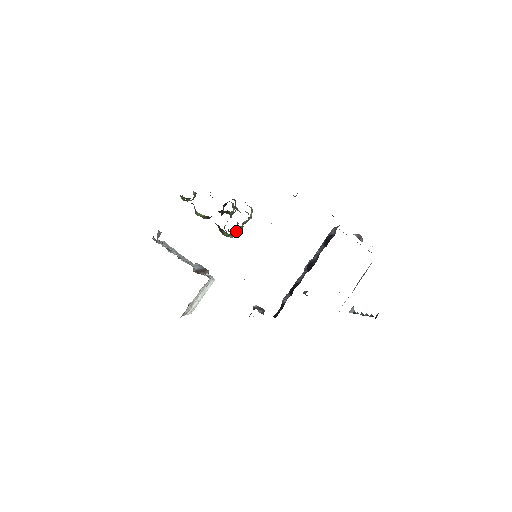
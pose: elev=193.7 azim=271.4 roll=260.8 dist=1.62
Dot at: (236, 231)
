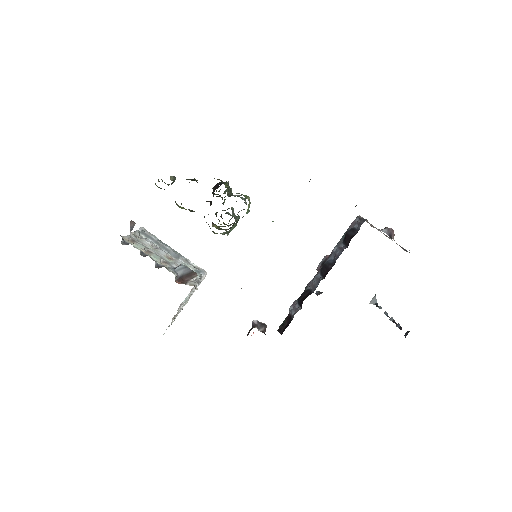
Dot at: occluded
